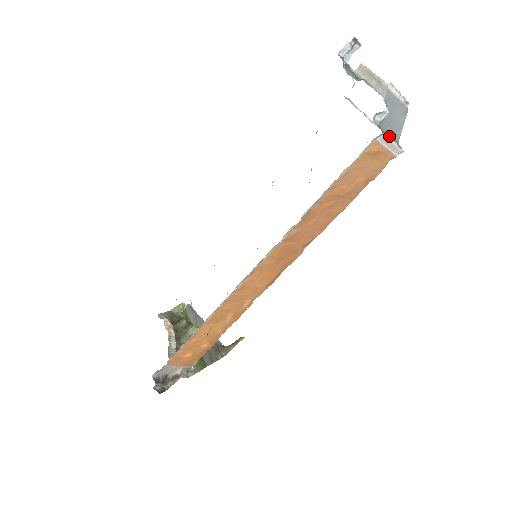
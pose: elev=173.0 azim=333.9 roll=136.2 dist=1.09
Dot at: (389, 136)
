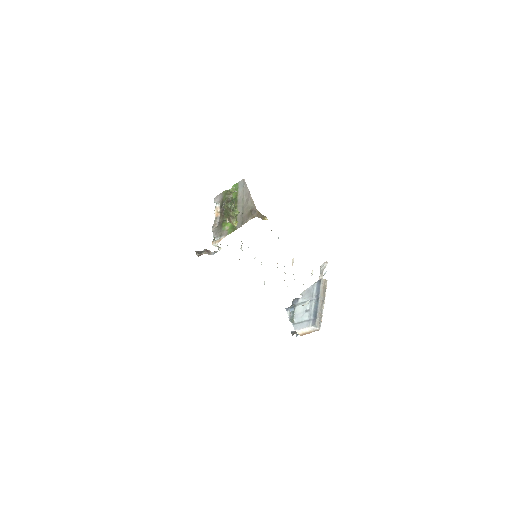
Dot at: occluded
